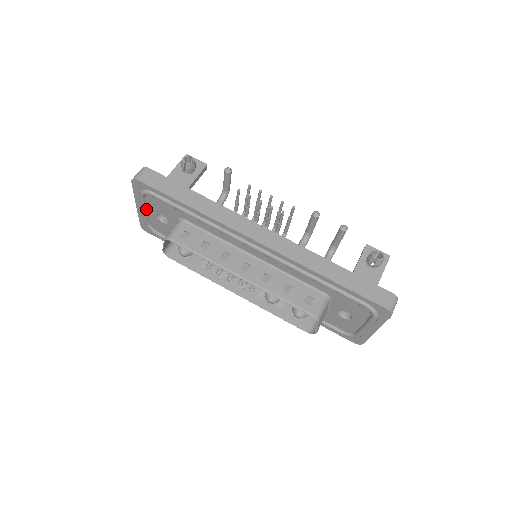
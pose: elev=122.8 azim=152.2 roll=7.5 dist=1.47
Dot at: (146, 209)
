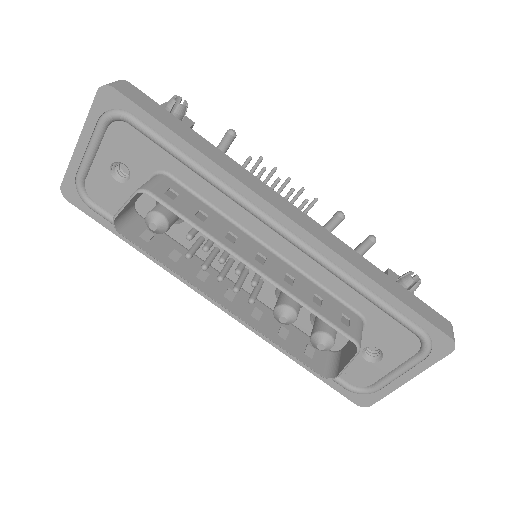
Dot at: (96, 151)
